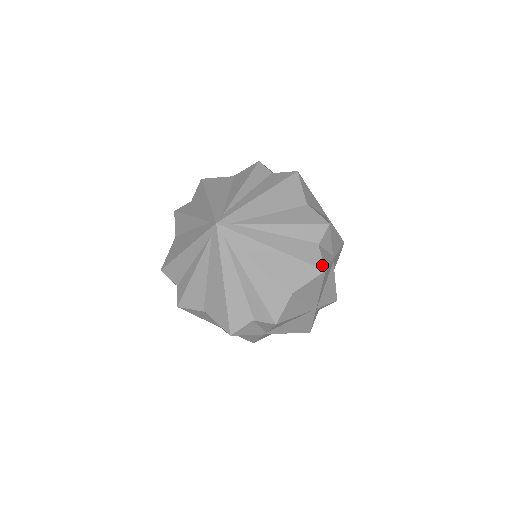
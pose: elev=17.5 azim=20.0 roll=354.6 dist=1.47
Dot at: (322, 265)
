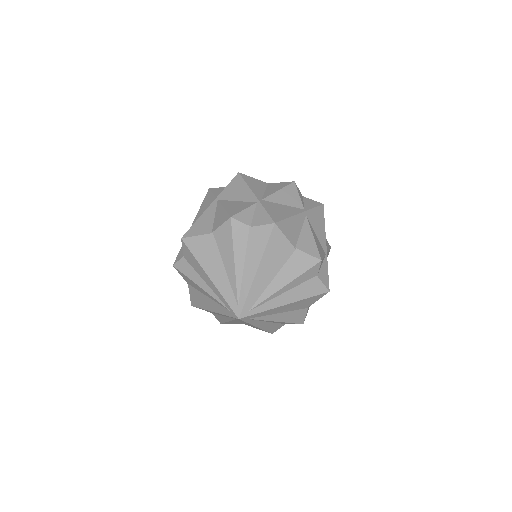
Dot at: (326, 289)
